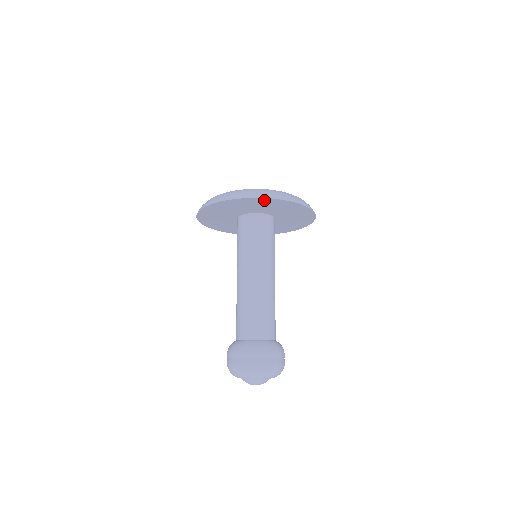
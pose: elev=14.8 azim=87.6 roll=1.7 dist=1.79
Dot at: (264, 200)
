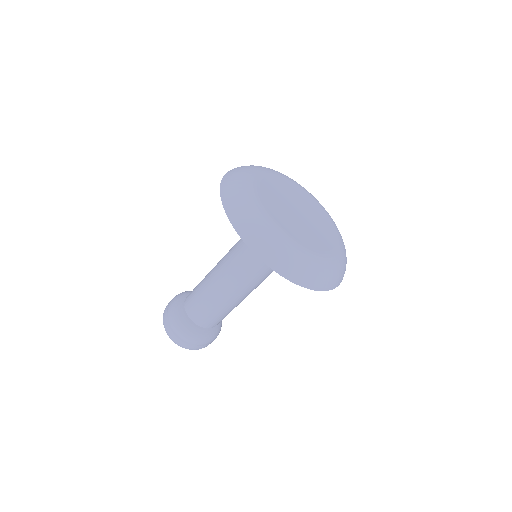
Dot at: occluded
